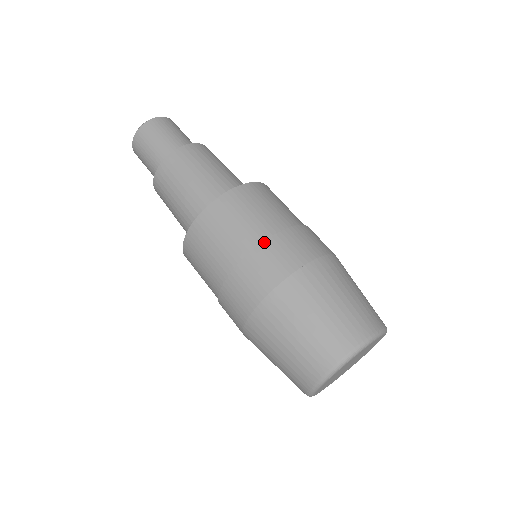
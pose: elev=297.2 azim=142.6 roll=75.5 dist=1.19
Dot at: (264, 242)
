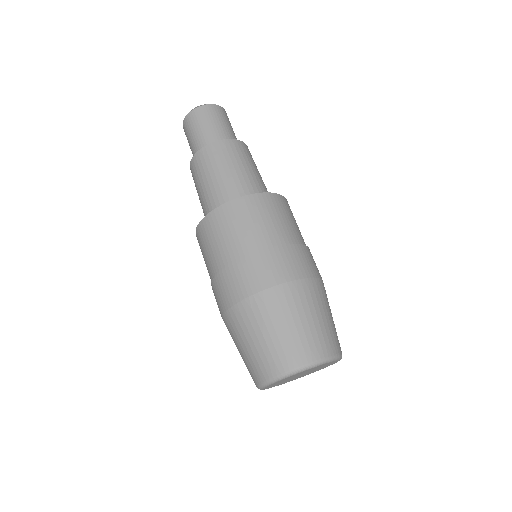
Dot at: (301, 244)
